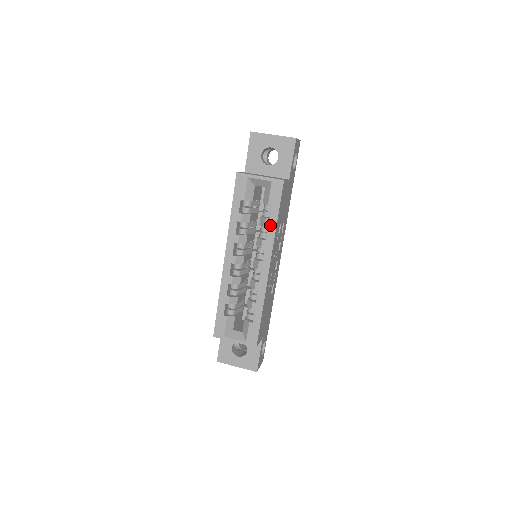
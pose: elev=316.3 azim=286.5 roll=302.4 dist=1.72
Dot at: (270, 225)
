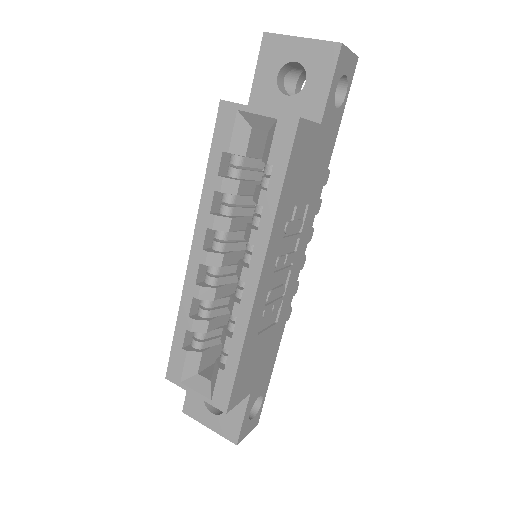
Dot at: (267, 203)
